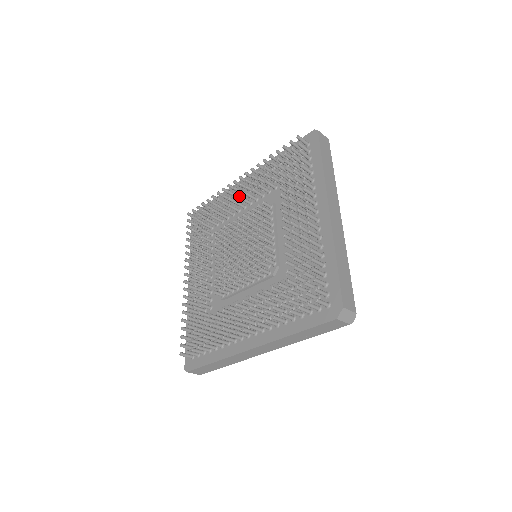
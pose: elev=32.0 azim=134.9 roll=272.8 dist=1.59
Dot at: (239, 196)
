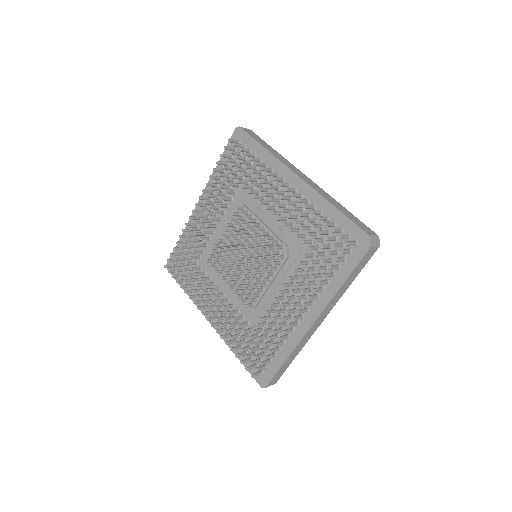
Dot at: (206, 220)
